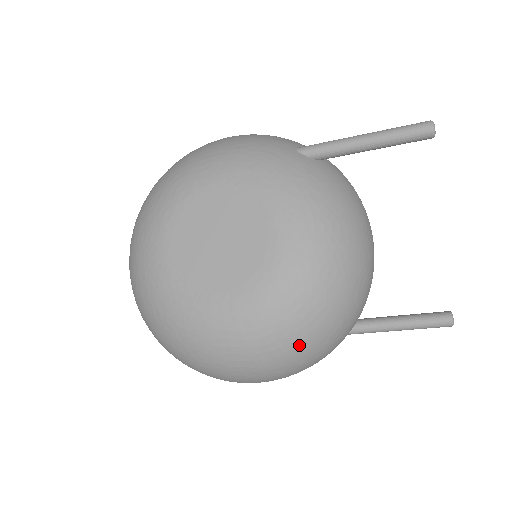
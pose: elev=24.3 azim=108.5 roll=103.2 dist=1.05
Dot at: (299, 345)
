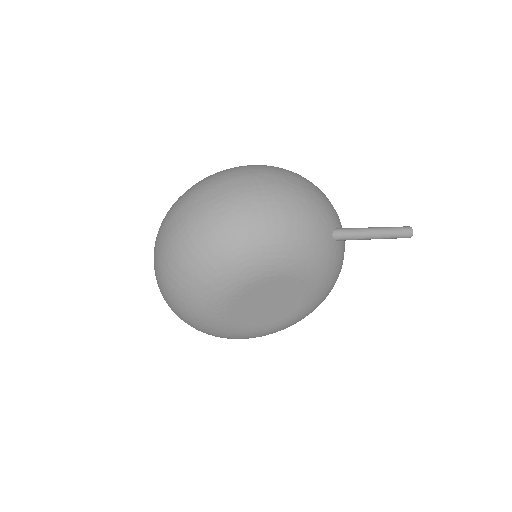
Dot at: occluded
